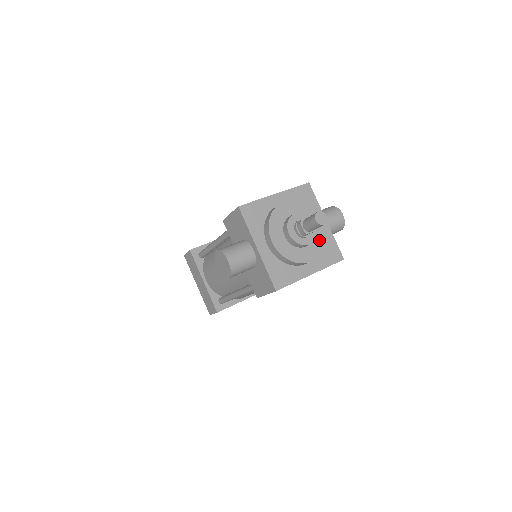
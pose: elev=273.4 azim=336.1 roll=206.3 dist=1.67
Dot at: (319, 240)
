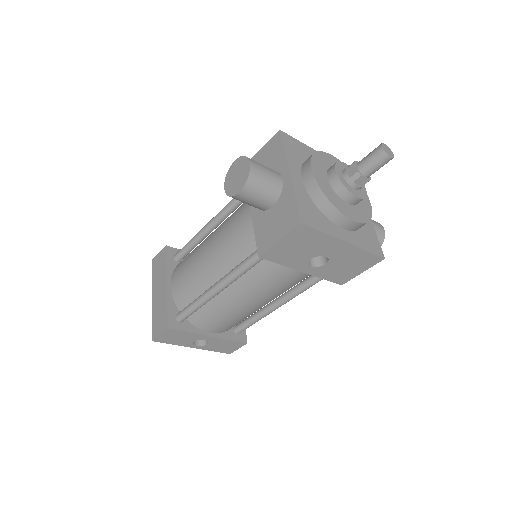
Dot at: (364, 211)
